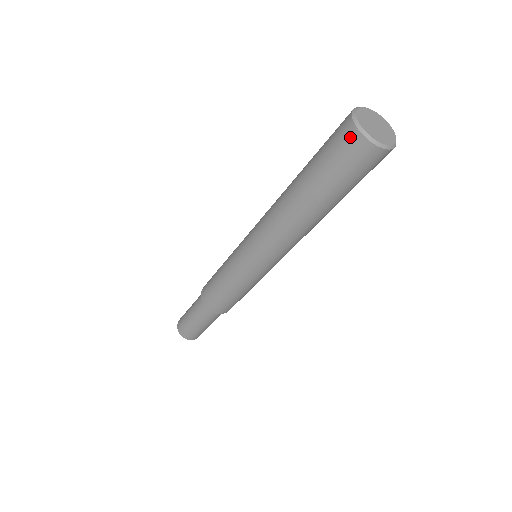
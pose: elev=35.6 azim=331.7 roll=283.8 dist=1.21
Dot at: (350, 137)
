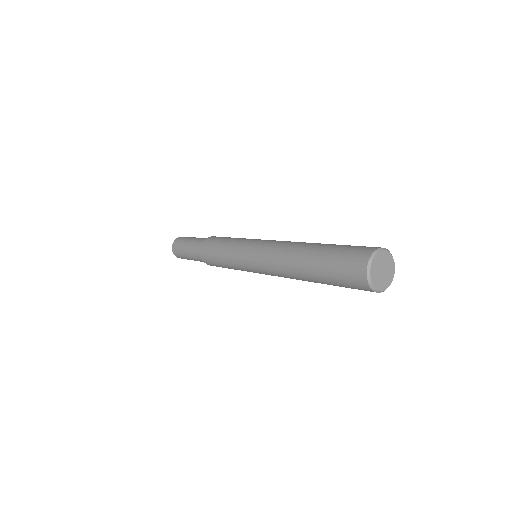
Dot at: (363, 287)
